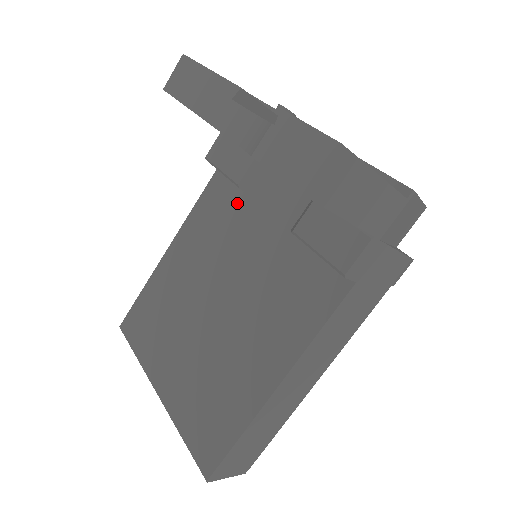
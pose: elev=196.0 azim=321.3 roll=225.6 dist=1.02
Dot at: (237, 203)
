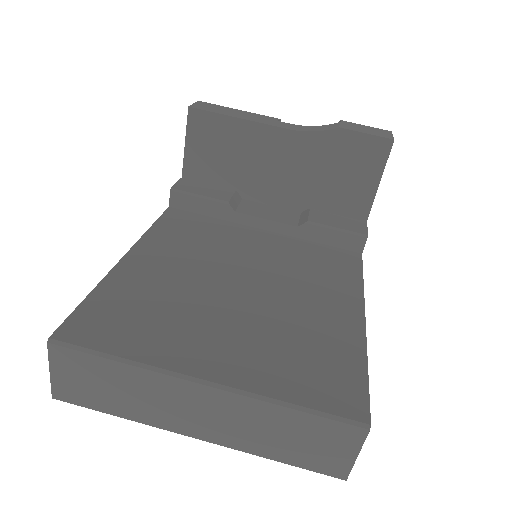
Dot at: (213, 224)
